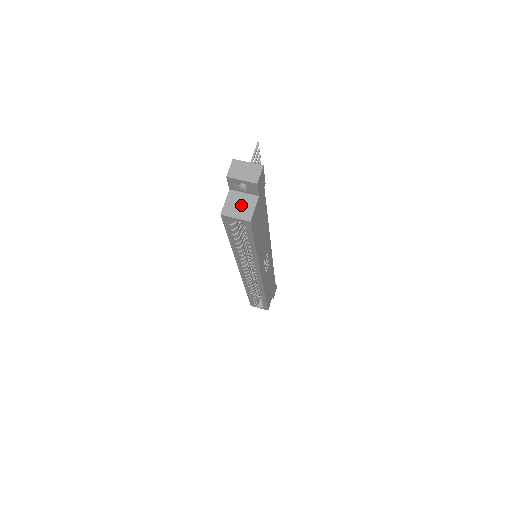
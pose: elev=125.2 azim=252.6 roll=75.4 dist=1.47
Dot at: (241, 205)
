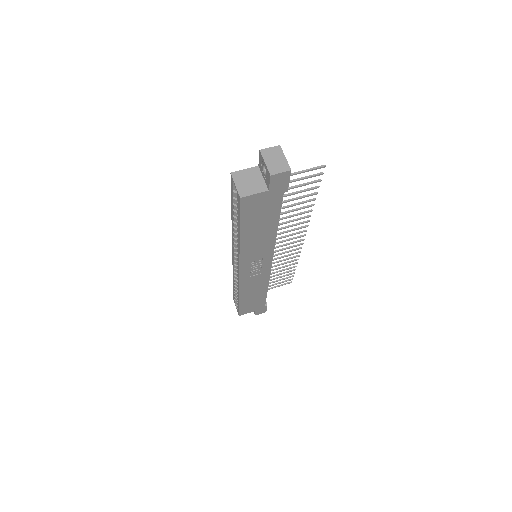
Dot at: (250, 182)
